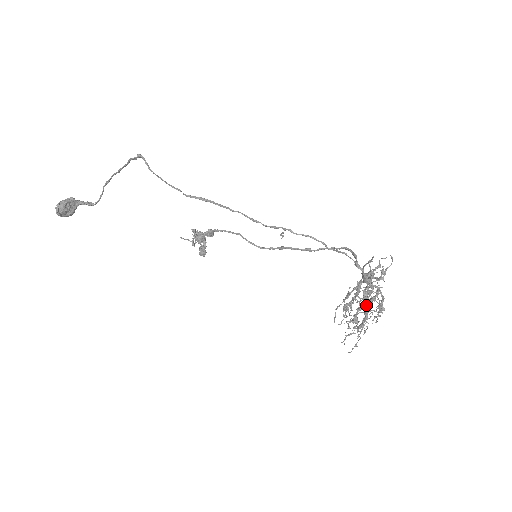
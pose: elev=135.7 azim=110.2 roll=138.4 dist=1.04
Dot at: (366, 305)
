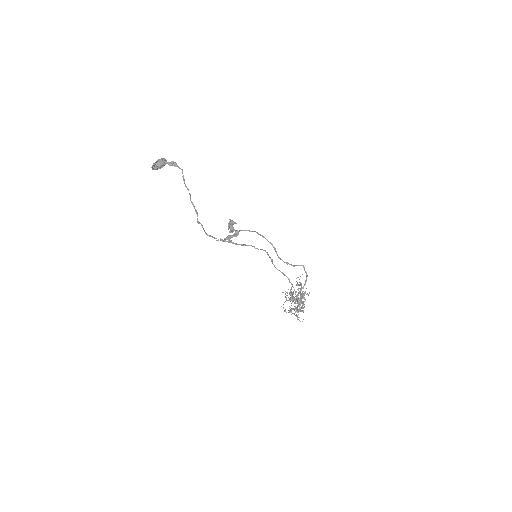
Dot at: occluded
